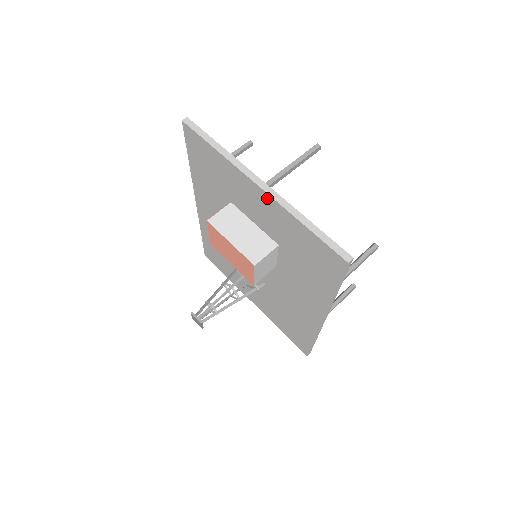
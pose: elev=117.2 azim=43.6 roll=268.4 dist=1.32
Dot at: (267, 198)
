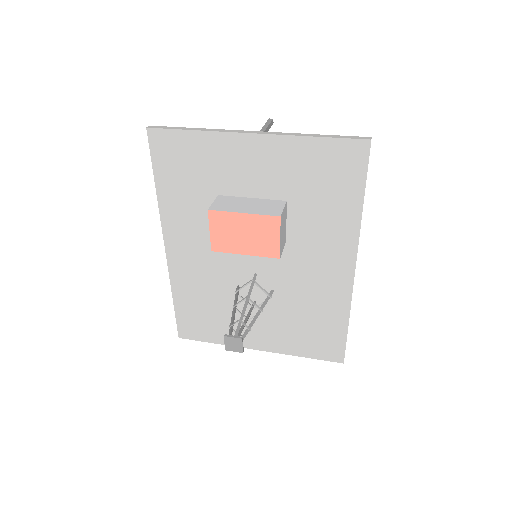
Dot at: (266, 141)
